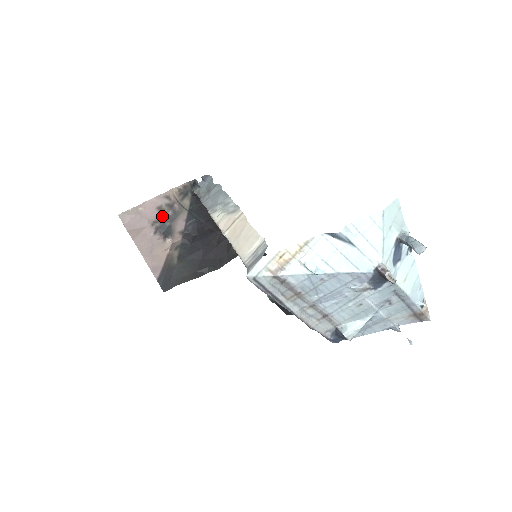
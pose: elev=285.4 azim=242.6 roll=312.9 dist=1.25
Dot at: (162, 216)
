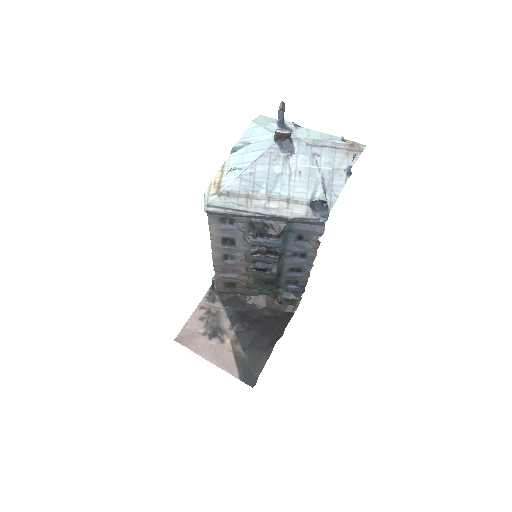
Dot at: (207, 324)
